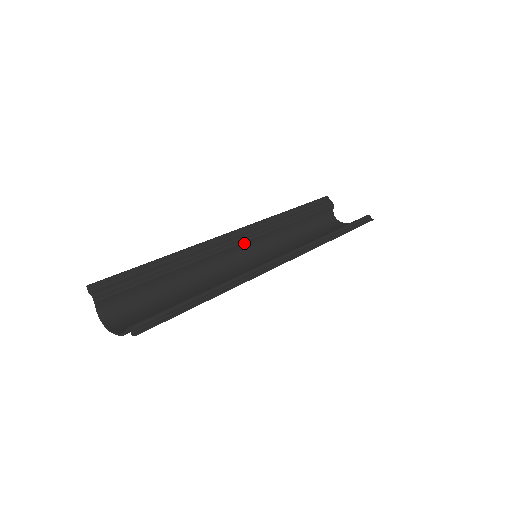
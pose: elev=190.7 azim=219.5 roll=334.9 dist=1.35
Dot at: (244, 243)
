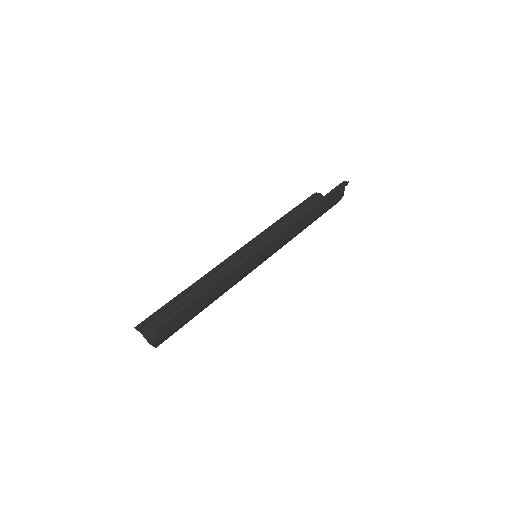
Dot at: occluded
